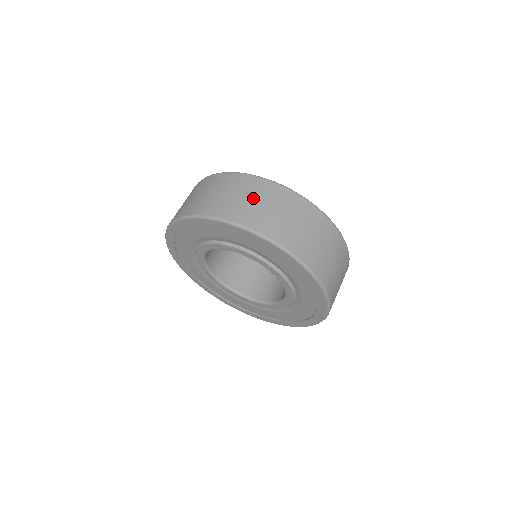
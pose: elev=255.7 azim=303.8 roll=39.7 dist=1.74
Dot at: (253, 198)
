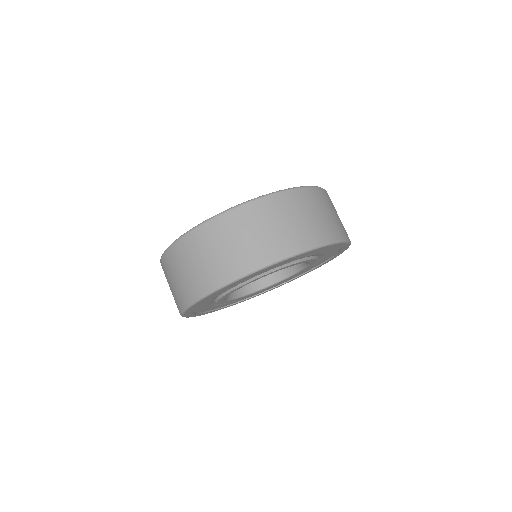
Dot at: (201, 257)
